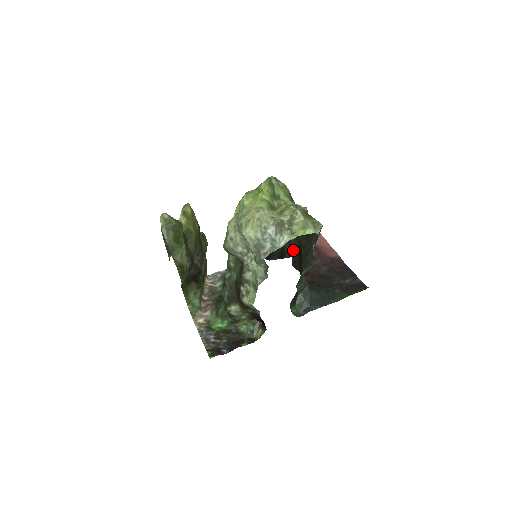
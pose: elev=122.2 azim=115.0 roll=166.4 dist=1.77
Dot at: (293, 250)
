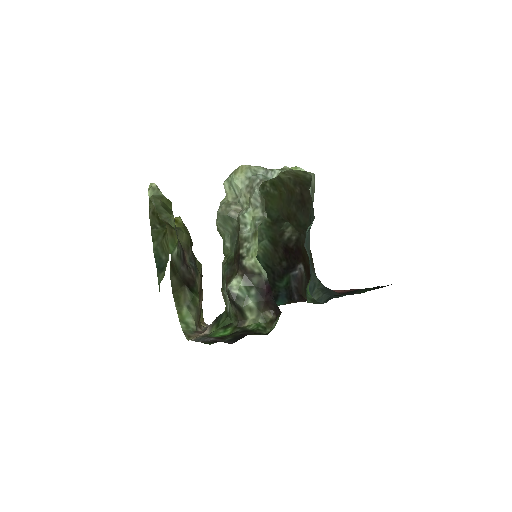
Dot at: (300, 283)
